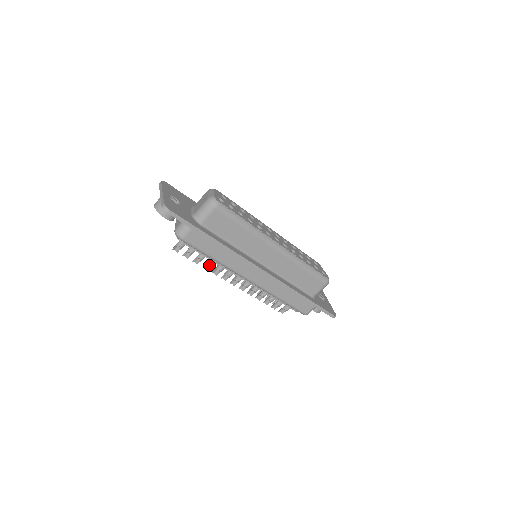
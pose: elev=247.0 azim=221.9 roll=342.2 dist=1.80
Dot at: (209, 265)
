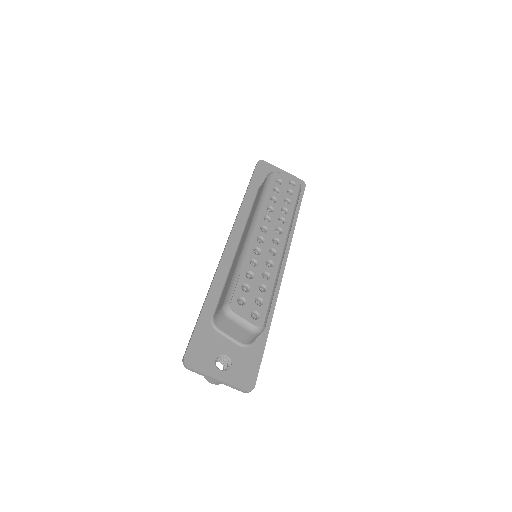
Dot at: occluded
